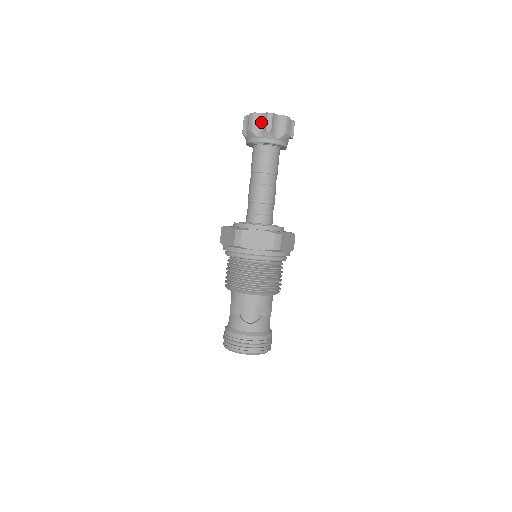
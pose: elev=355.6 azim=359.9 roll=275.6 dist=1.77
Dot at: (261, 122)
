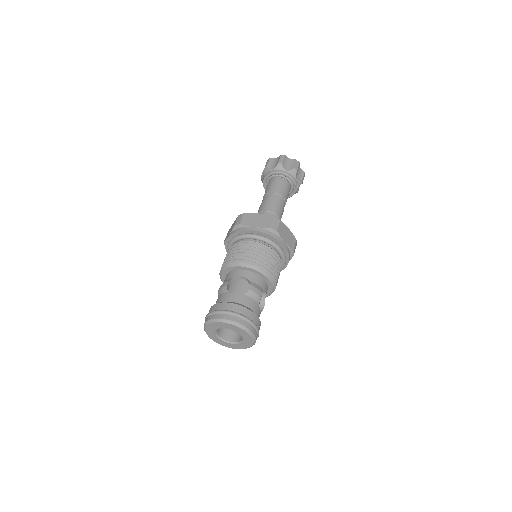
Dot at: (275, 162)
